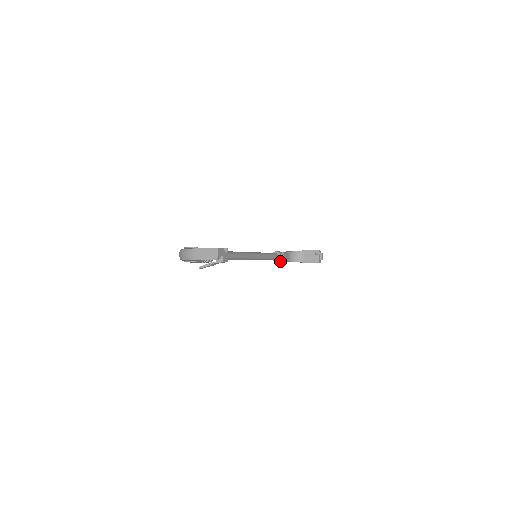
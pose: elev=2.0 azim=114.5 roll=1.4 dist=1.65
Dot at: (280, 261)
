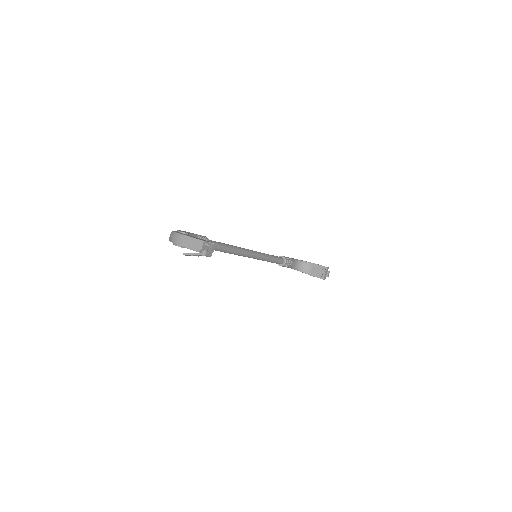
Dot at: (285, 266)
